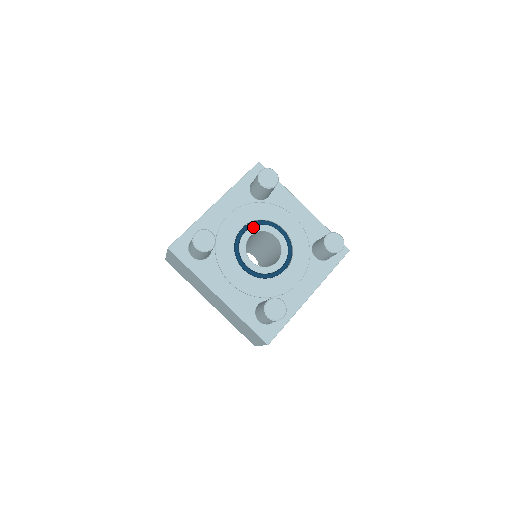
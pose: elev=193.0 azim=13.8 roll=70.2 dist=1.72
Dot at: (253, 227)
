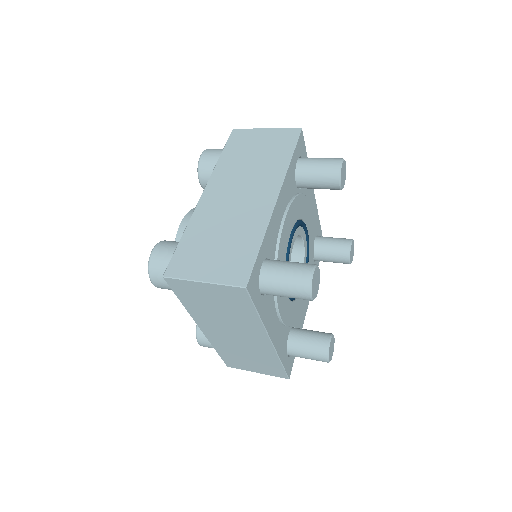
Dot at: (295, 232)
